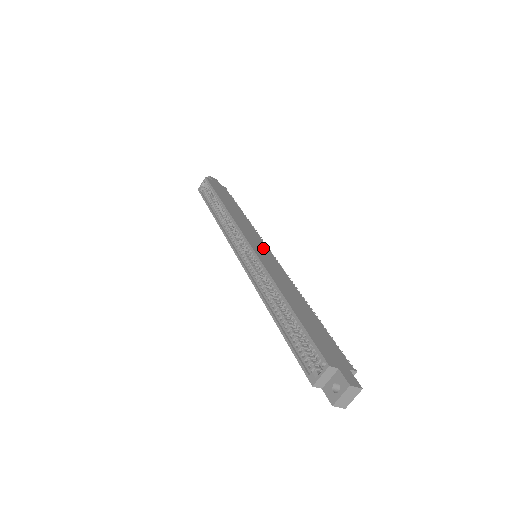
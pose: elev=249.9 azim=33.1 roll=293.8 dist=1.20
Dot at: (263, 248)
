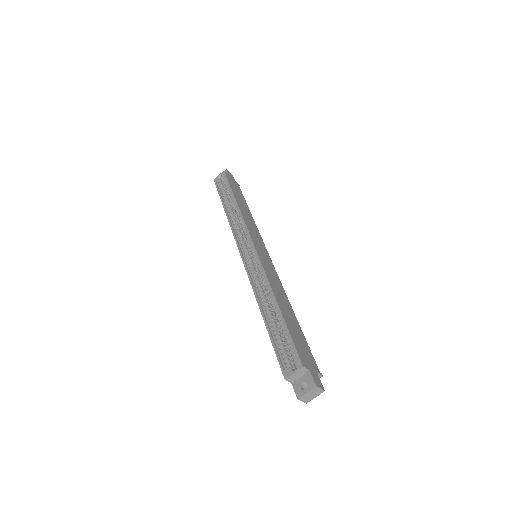
Dot at: (264, 251)
